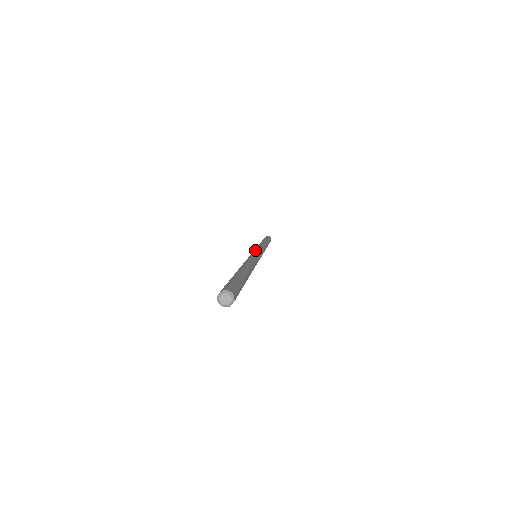
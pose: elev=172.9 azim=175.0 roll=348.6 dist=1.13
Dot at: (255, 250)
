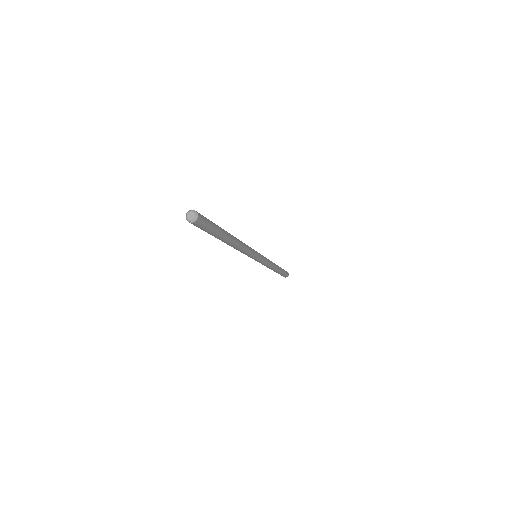
Dot at: occluded
